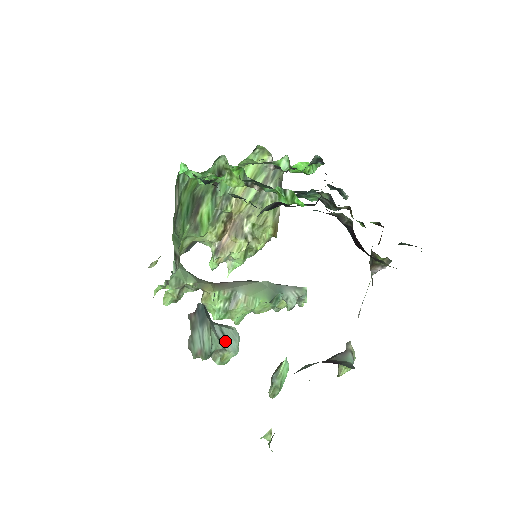
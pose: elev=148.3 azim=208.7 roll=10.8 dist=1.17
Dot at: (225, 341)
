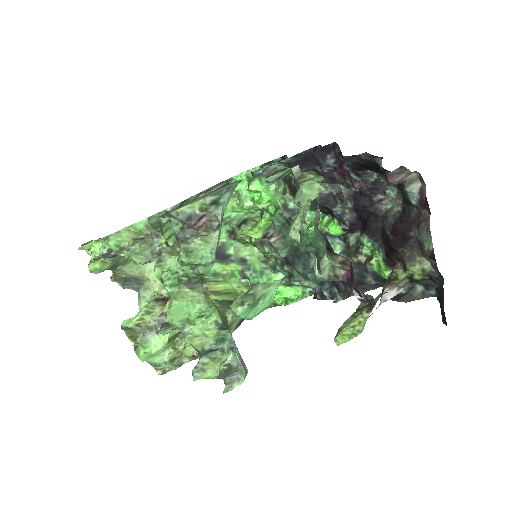
Dot at: (221, 226)
